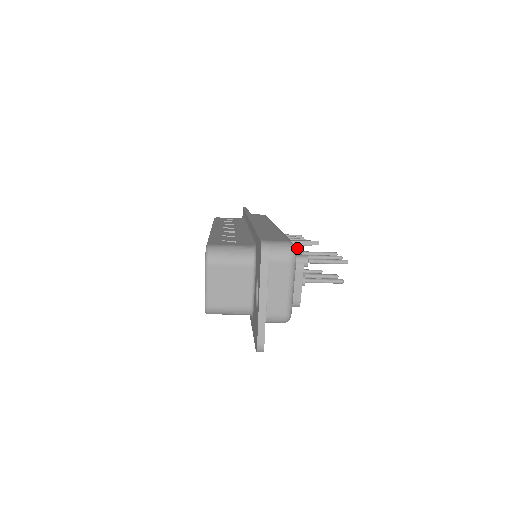
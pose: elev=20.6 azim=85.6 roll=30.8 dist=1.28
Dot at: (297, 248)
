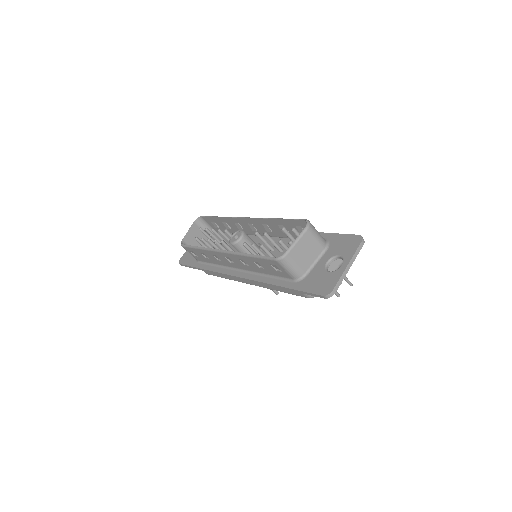
Dot at: occluded
